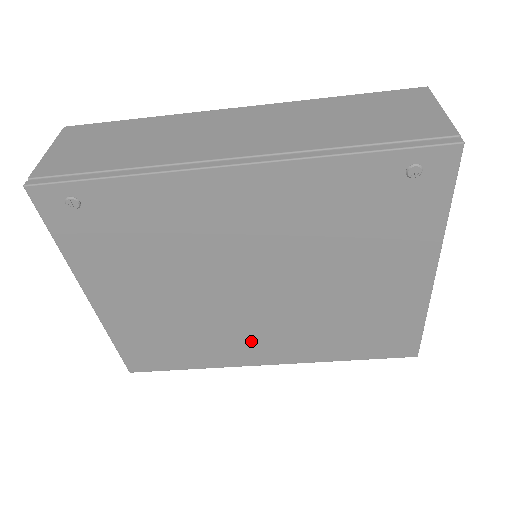
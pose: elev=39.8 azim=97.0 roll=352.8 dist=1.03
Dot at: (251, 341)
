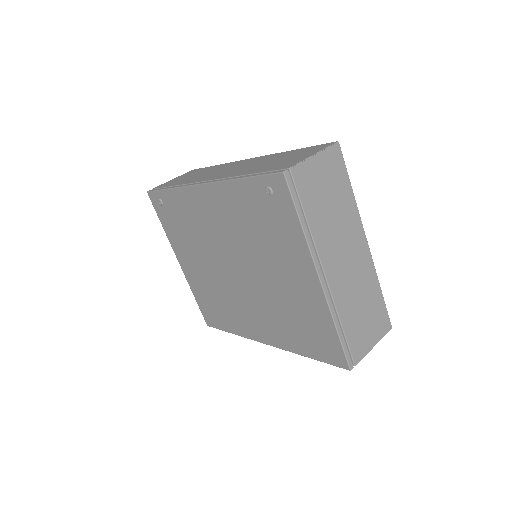
Dot at: (249, 317)
